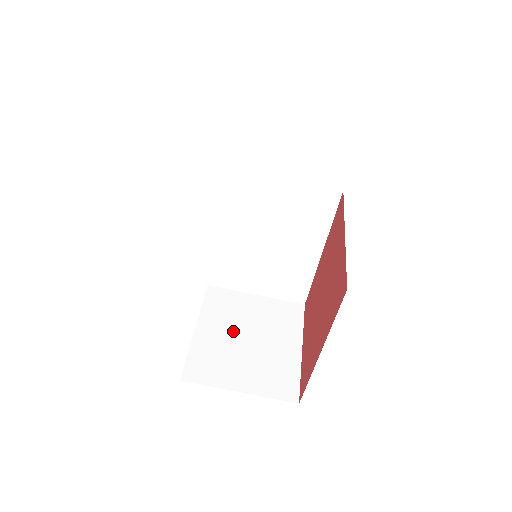
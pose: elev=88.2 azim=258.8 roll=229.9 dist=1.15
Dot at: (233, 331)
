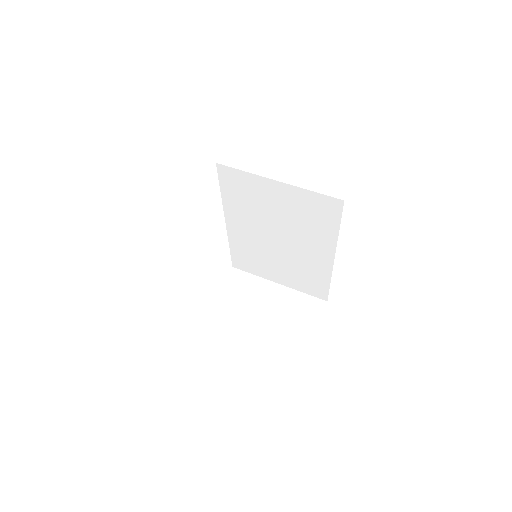
Dot at: (241, 321)
